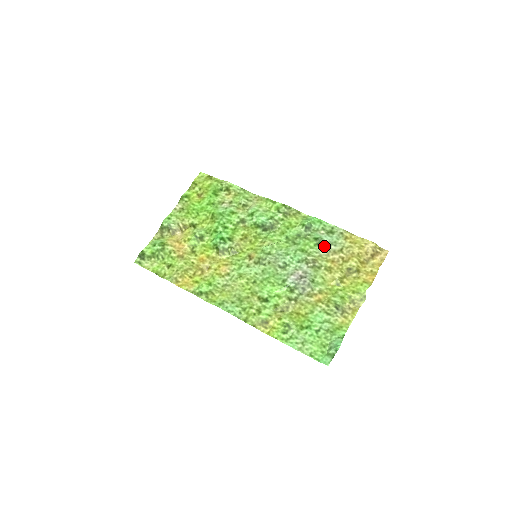
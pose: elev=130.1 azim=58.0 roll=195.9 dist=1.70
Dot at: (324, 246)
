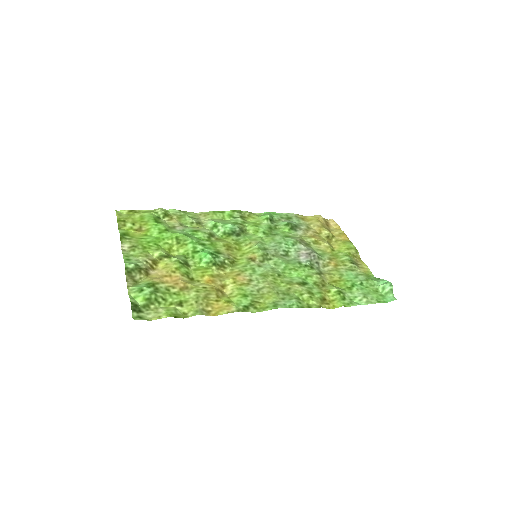
Dot at: (296, 228)
